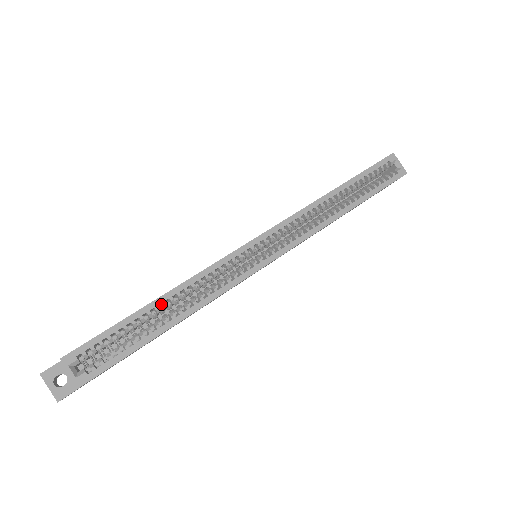
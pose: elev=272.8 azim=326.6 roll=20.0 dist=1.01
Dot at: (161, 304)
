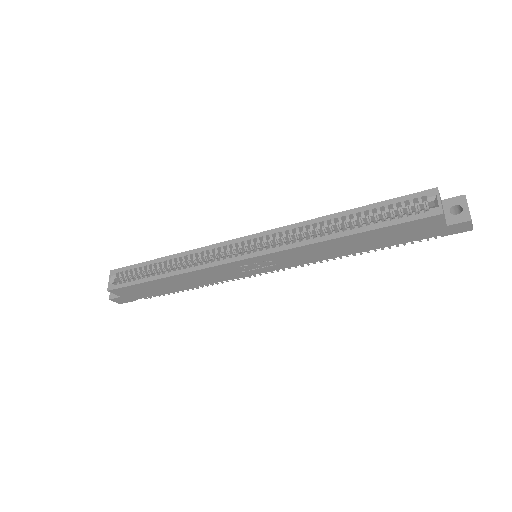
Dot at: (170, 262)
